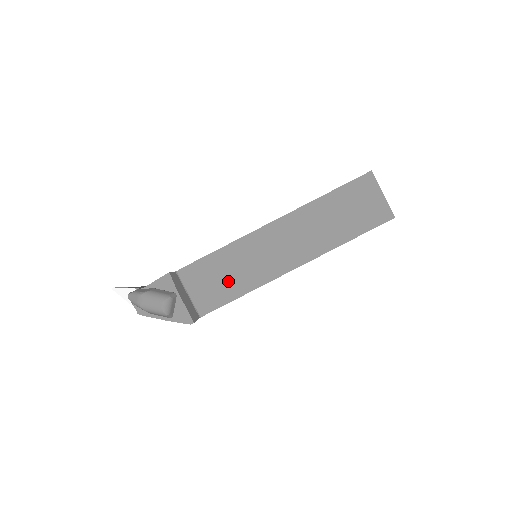
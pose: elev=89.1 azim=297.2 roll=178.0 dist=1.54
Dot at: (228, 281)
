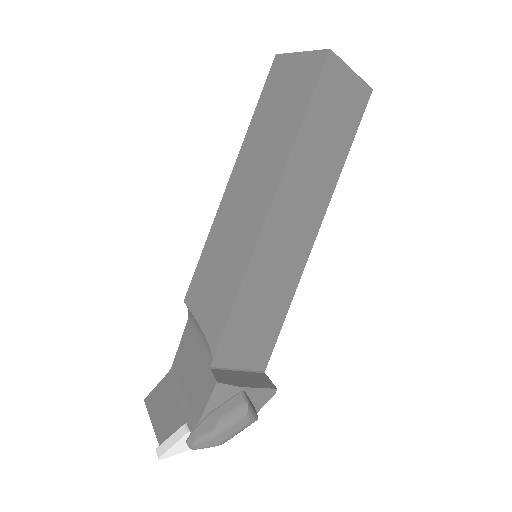
Dot at: (266, 316)
